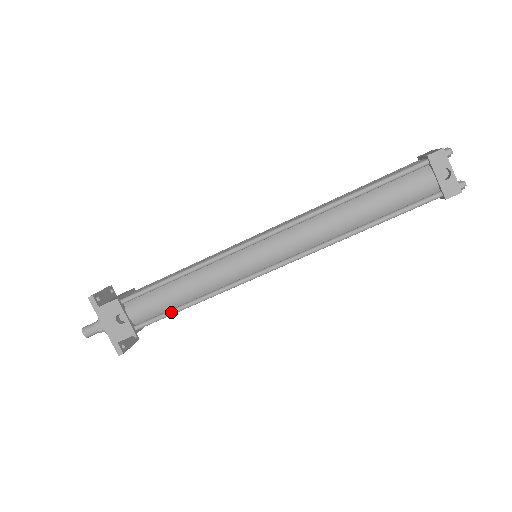
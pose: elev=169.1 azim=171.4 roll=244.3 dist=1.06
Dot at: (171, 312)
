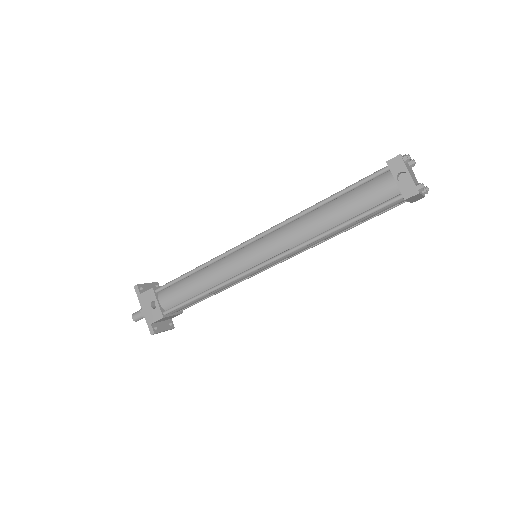
Dot at: (189, 300)
